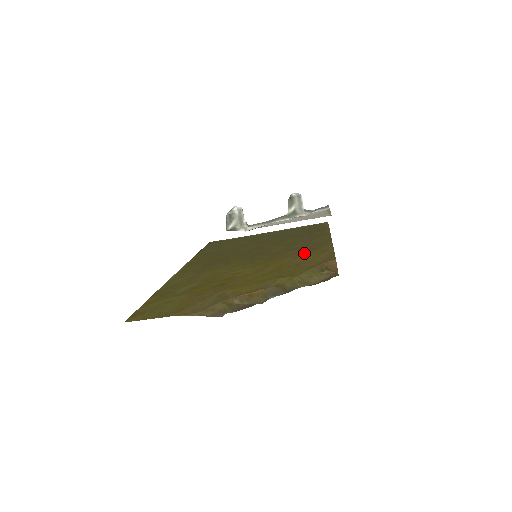
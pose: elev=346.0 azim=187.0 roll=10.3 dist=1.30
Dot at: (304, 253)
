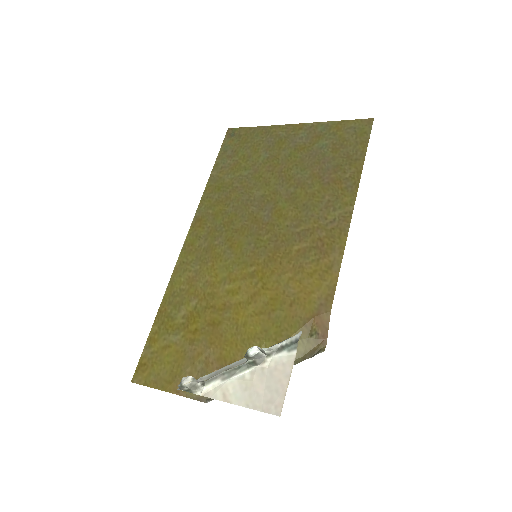
Dot at: (308, 263)
